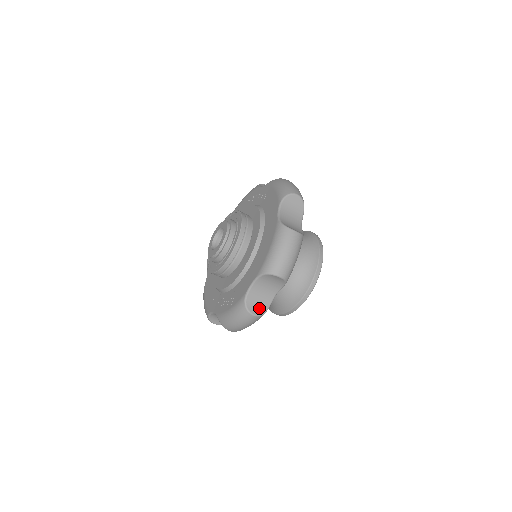
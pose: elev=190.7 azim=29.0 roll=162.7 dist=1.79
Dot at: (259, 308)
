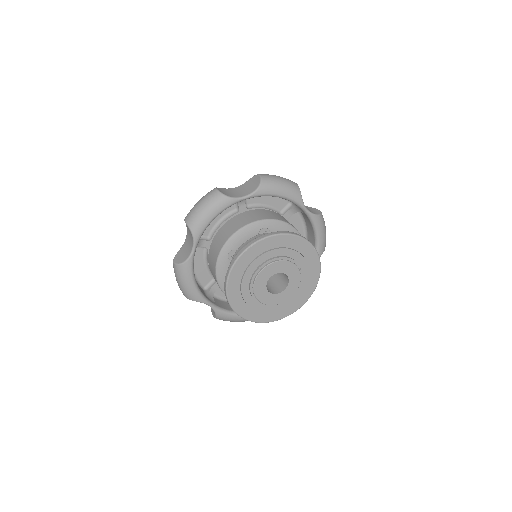
Dot at: (181, 259)
